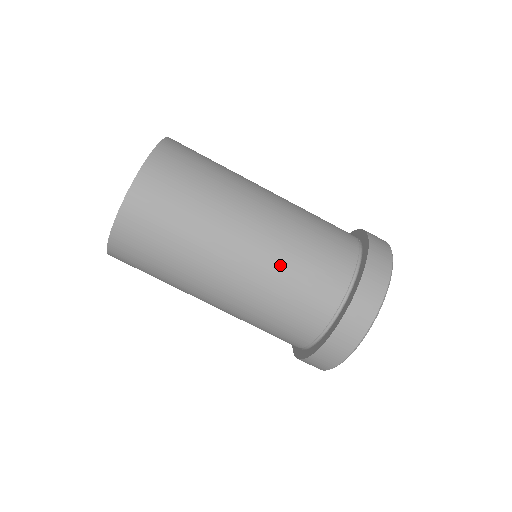
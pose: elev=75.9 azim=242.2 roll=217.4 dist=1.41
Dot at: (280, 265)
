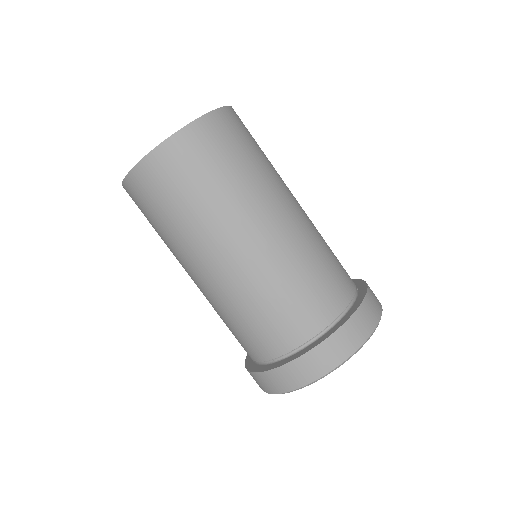
Dot at: (269, 279)
